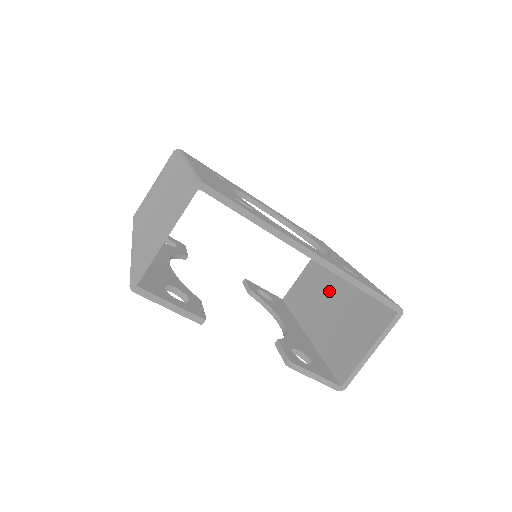
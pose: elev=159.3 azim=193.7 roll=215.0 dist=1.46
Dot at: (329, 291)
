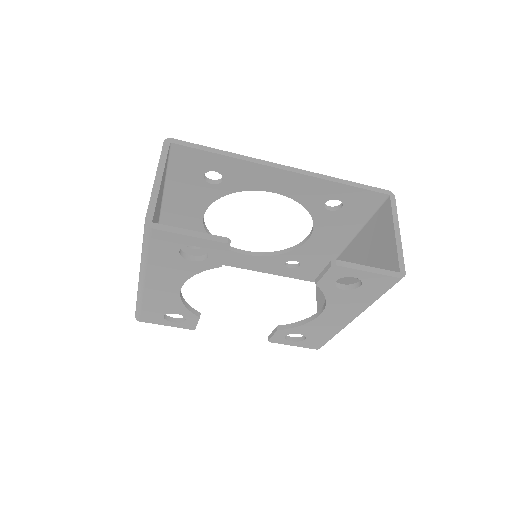
Dot at: occluded
